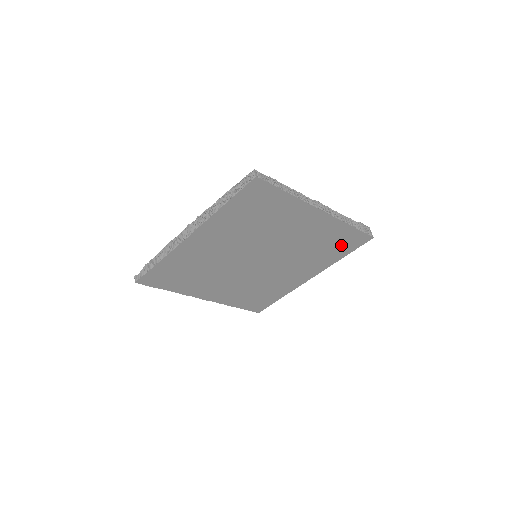
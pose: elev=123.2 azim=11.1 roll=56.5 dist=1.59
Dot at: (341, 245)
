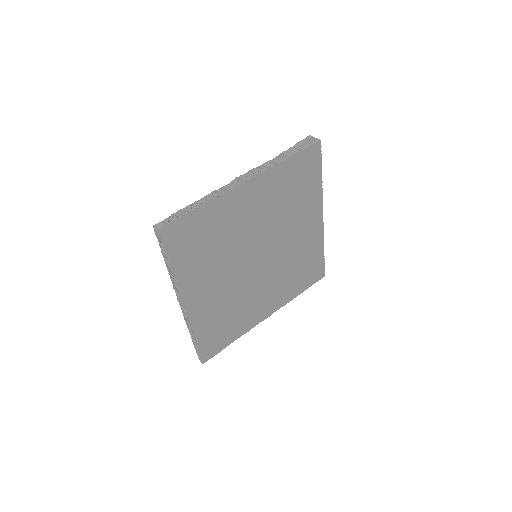
Dot at: (304, 176)
